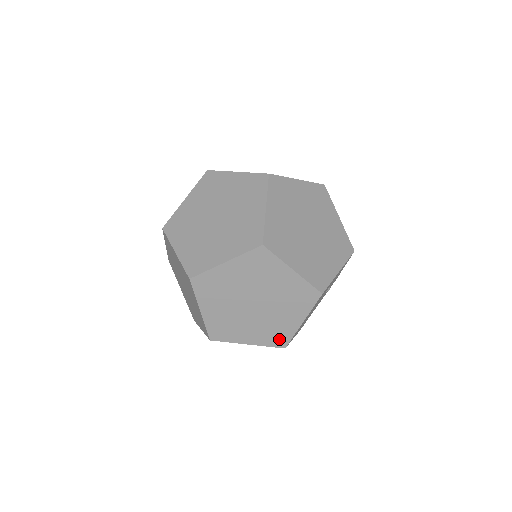
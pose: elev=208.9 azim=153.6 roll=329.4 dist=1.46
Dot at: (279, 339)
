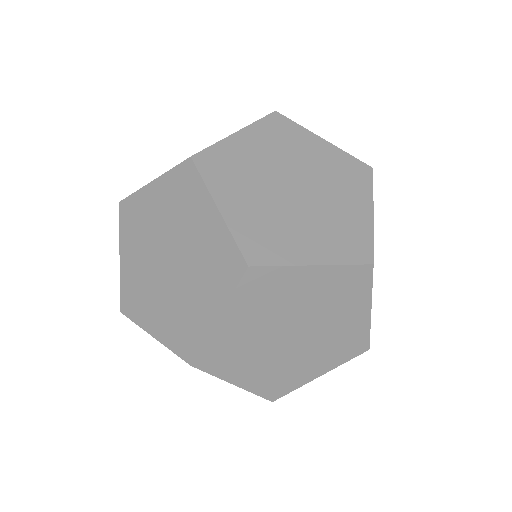
Dot at: (354, 346)
